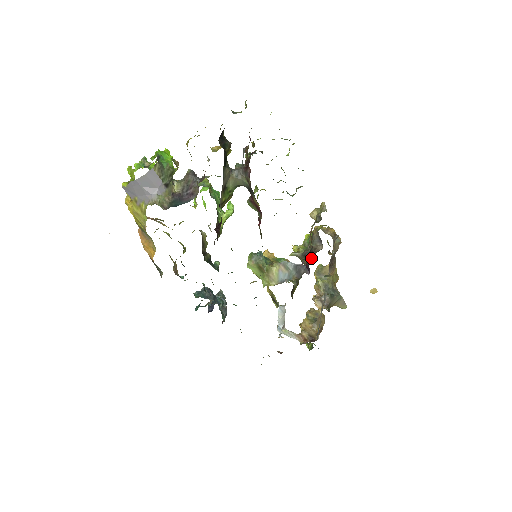
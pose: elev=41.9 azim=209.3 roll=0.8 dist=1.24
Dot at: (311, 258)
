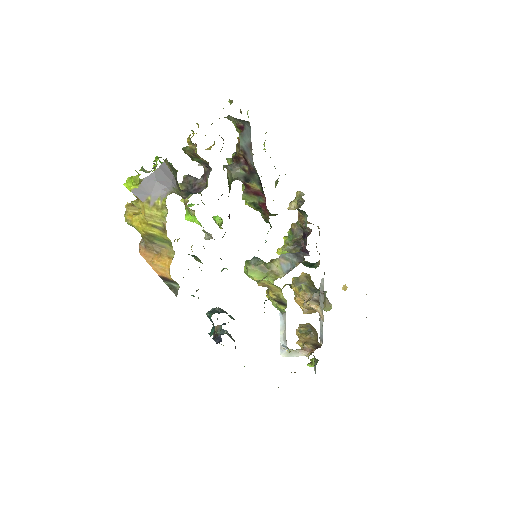
Dot at: occluded
